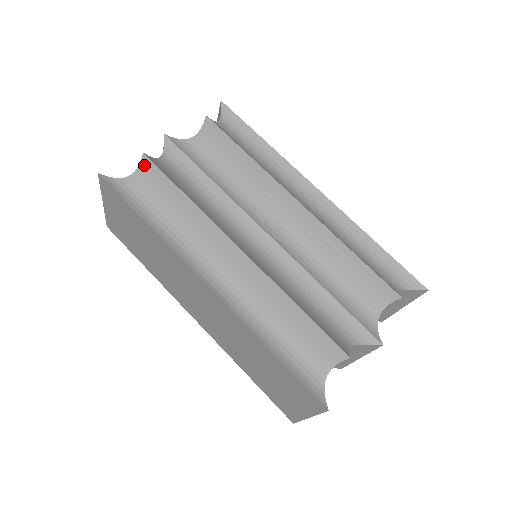
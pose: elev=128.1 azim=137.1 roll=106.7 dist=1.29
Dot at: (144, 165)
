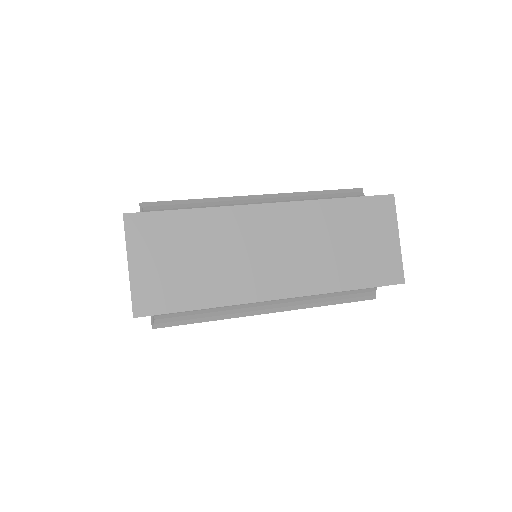
Dot at: (147, 207)
